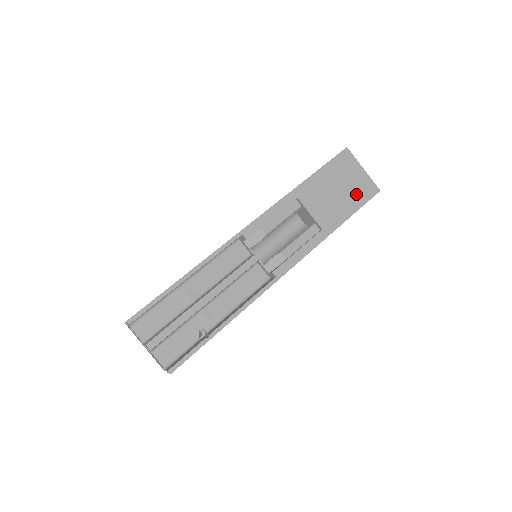
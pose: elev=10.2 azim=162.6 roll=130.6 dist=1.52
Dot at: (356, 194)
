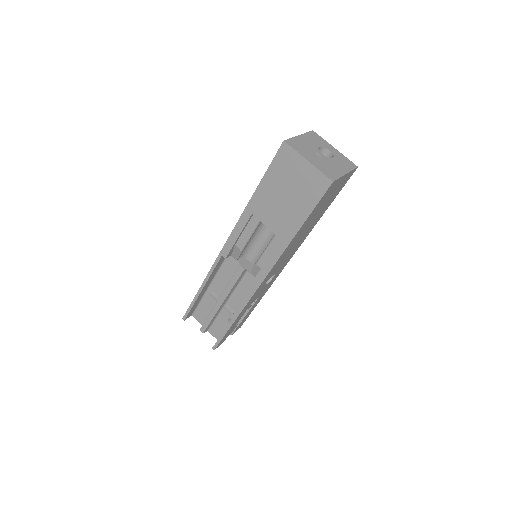
Dot at: (306, 194)
